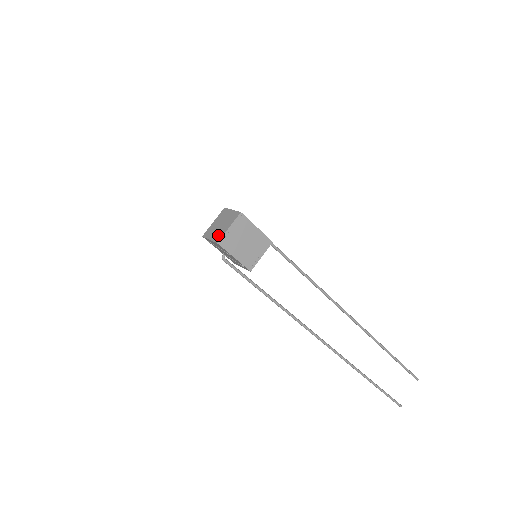
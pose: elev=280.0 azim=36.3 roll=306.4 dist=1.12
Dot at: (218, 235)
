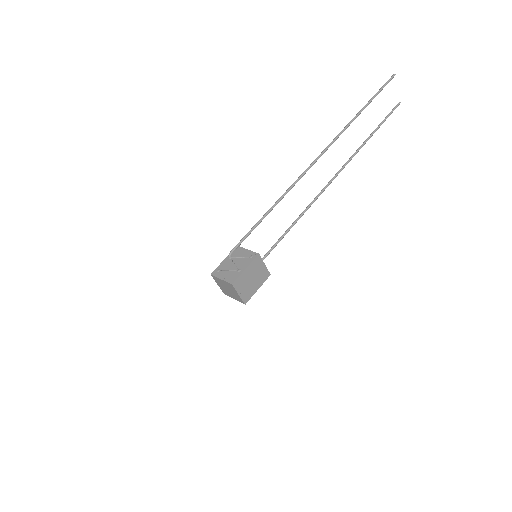
Dot at: (238, 299)
